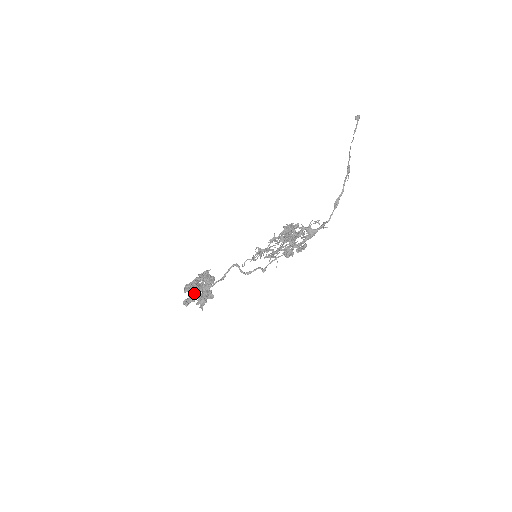
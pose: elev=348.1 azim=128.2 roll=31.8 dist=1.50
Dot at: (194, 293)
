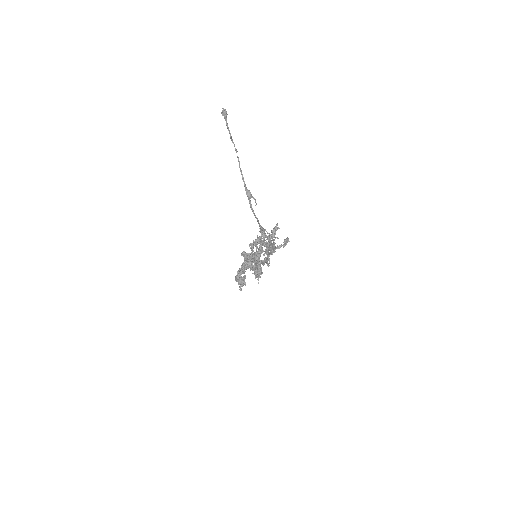
Dot at: (240, 283)
